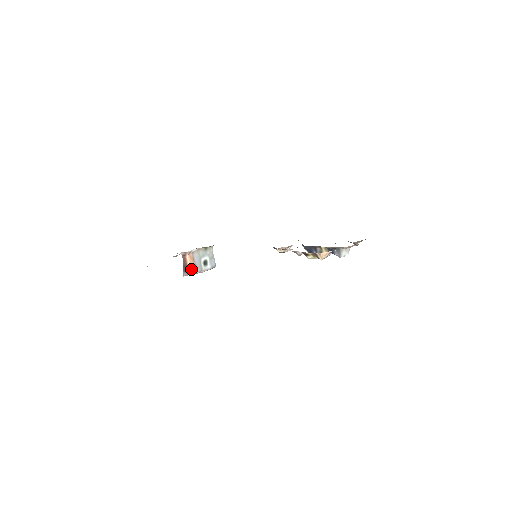
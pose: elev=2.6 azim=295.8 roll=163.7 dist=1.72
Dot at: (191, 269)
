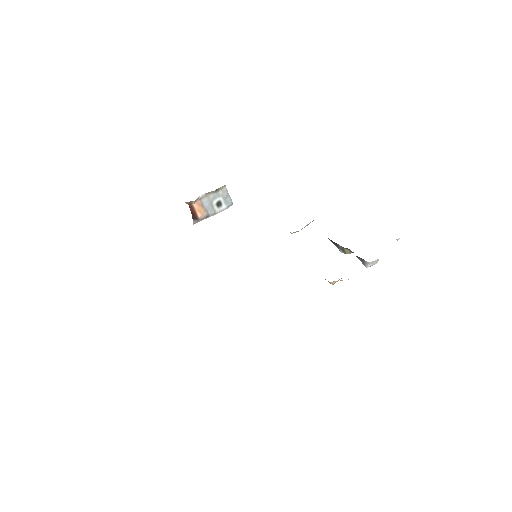
Dot at: (201, 216)
